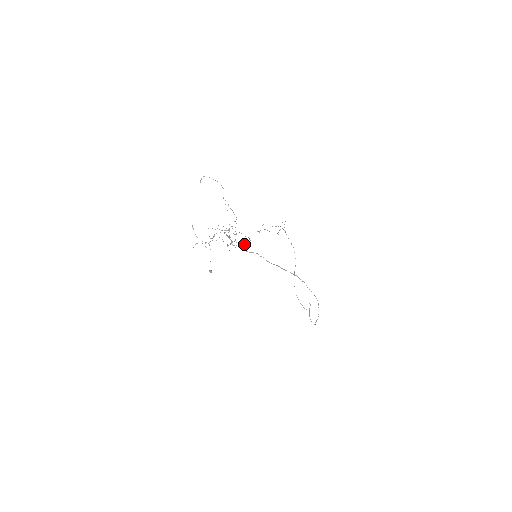
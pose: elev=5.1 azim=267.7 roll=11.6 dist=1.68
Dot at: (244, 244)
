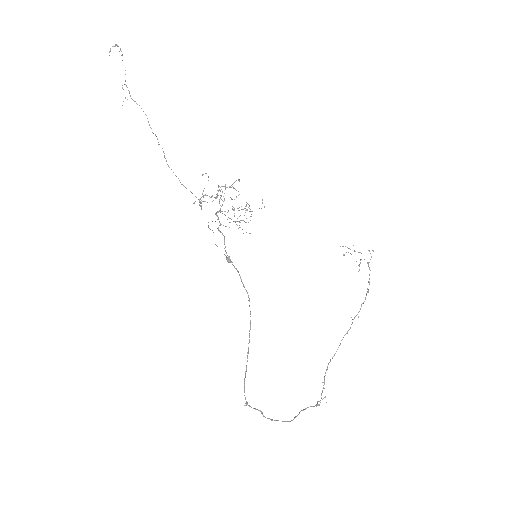
Dot at: (201, 206)
